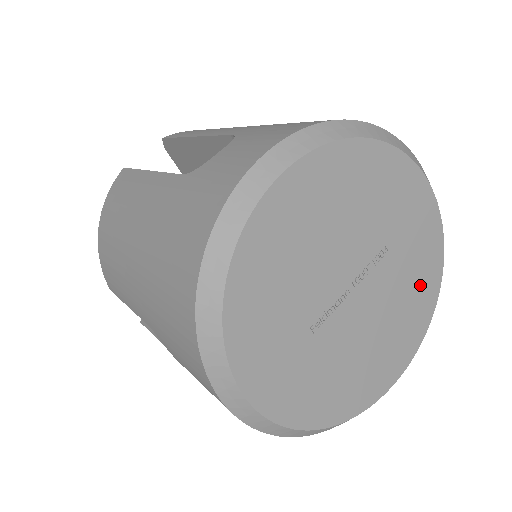
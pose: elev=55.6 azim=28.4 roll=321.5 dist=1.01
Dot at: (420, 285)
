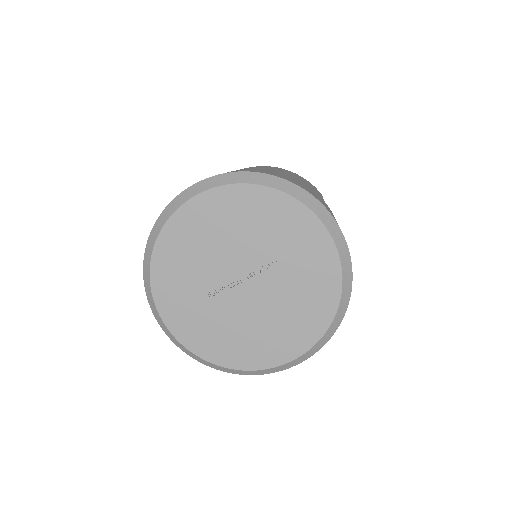
Dot at: (313, 300)
